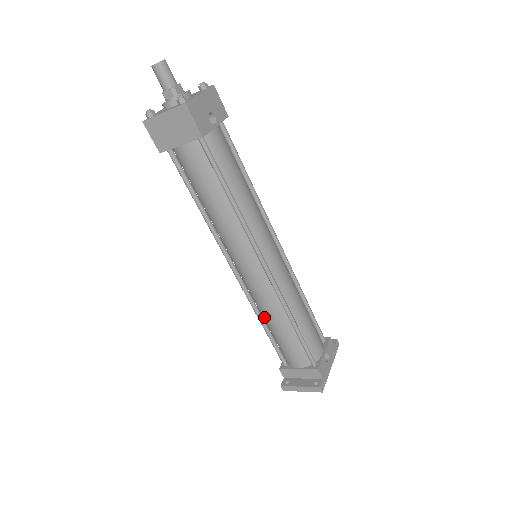
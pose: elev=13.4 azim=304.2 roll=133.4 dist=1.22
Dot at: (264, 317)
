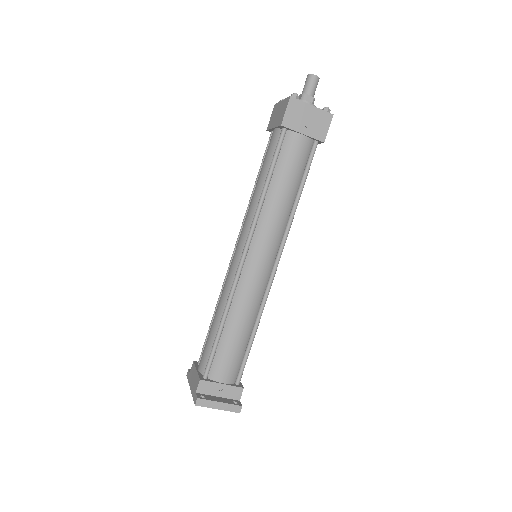
Dot at: (232, 314)
